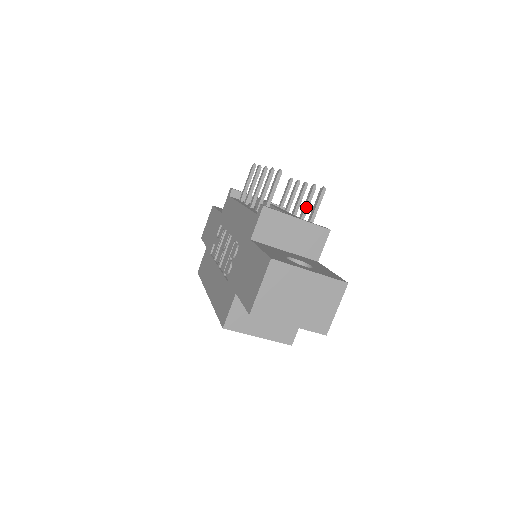
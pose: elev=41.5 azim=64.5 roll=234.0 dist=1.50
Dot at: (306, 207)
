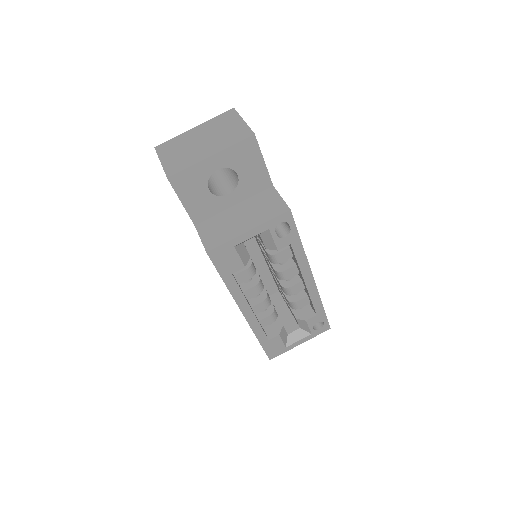
Dot at: occluded
